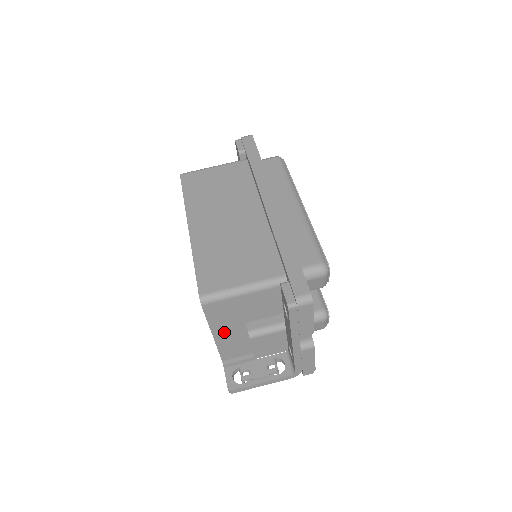
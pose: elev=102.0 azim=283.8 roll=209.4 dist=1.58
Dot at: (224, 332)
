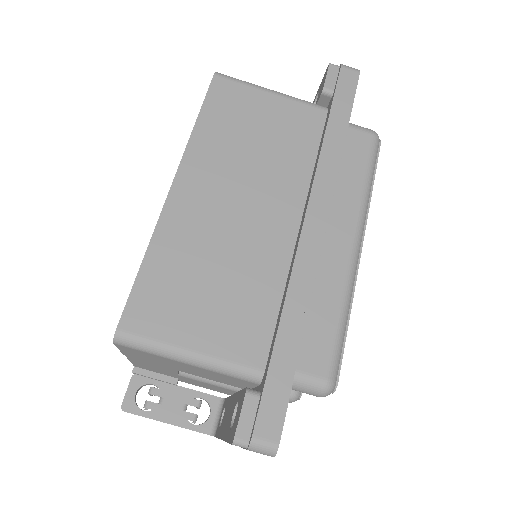
Dot at: (144, 361)
